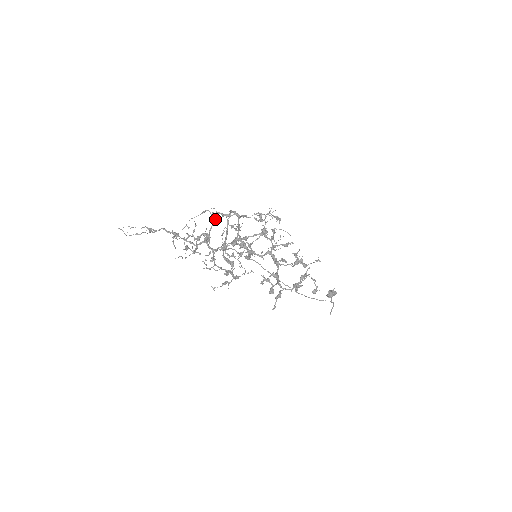
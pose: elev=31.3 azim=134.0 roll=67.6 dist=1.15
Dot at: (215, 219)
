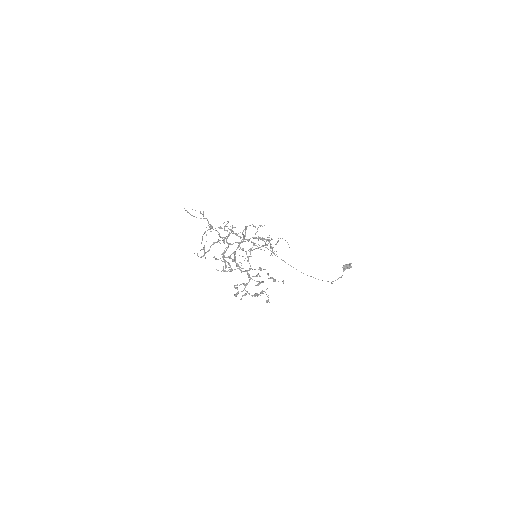
Dot at: (231, 232)
